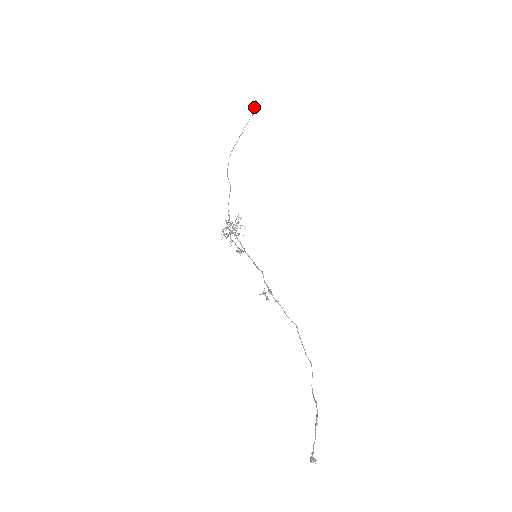
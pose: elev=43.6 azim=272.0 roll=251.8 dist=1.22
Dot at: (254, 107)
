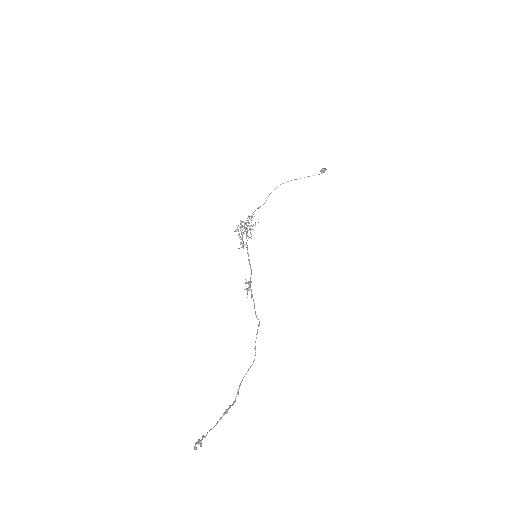
Dot at: (323, 171)
